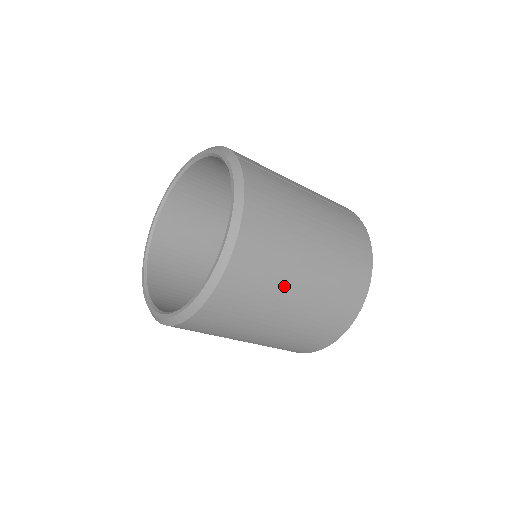
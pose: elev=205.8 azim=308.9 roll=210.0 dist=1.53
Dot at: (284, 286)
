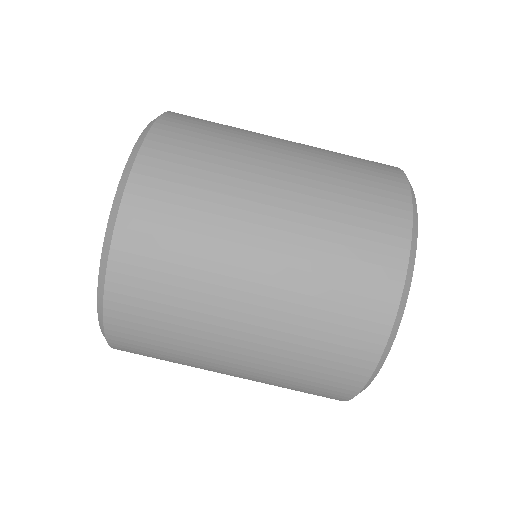
Dot at: occluded
